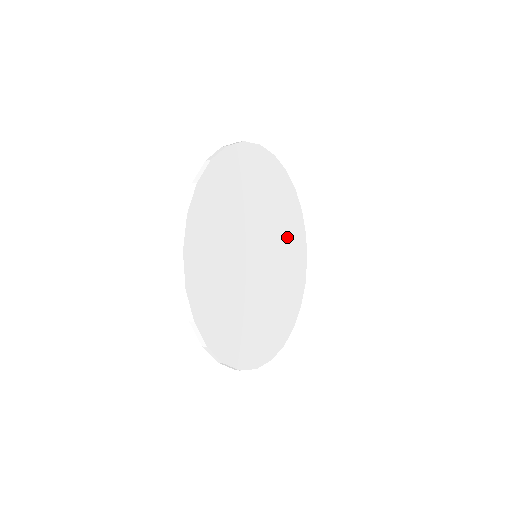
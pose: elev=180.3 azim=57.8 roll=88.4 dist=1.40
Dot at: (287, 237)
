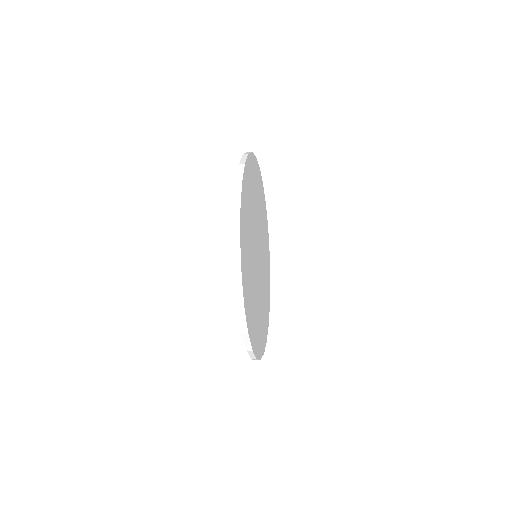
Dot at: (263, 230)
